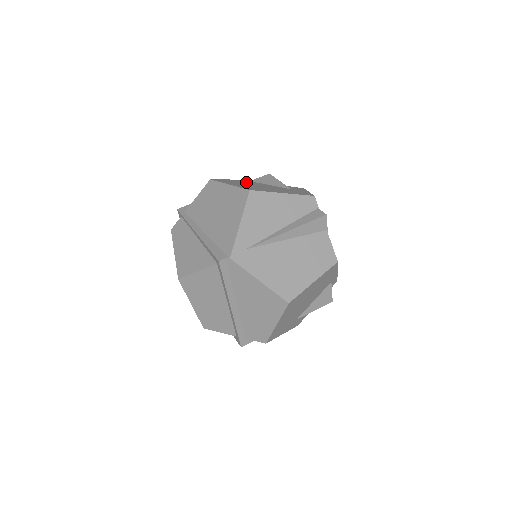
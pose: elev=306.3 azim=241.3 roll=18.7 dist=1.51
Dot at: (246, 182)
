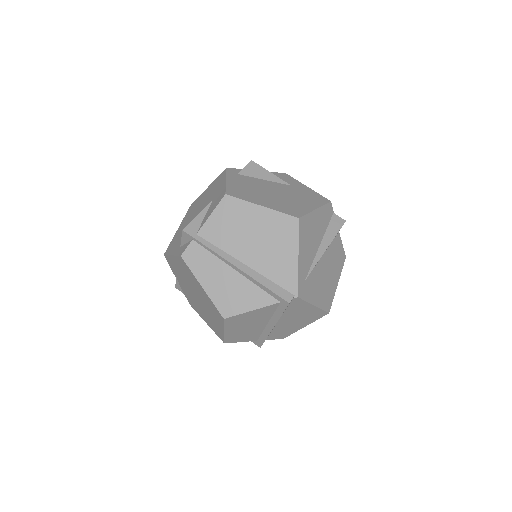
Dot at: (247, 183)
